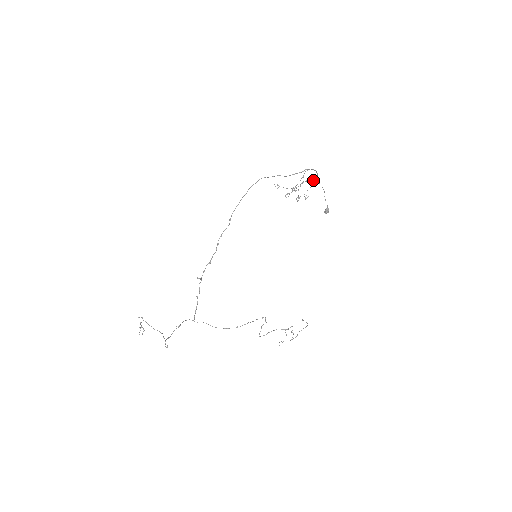
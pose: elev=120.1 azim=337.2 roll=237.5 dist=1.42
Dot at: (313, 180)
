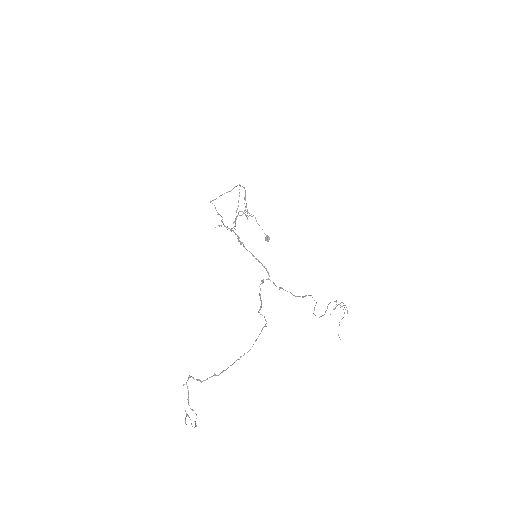
Dot at: occluded
